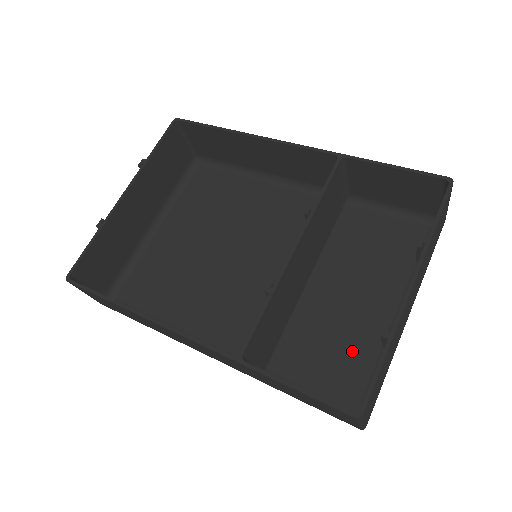
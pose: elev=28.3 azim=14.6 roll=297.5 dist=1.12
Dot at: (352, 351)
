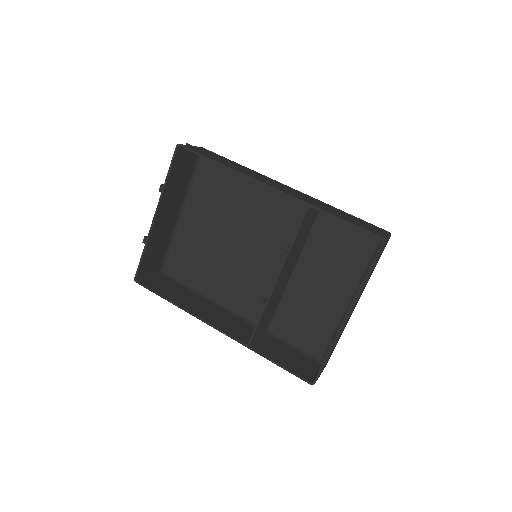
Dot at: (321, 321)
